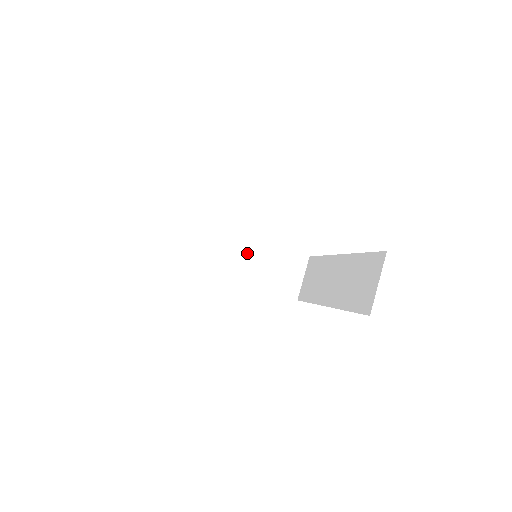
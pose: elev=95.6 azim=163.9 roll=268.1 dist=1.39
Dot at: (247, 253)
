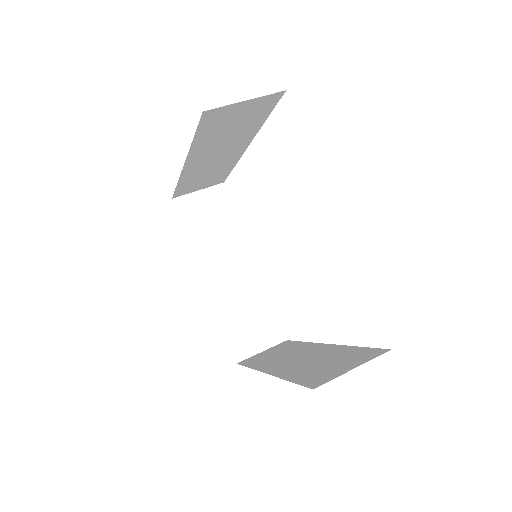
Dot at: (242, 275)
